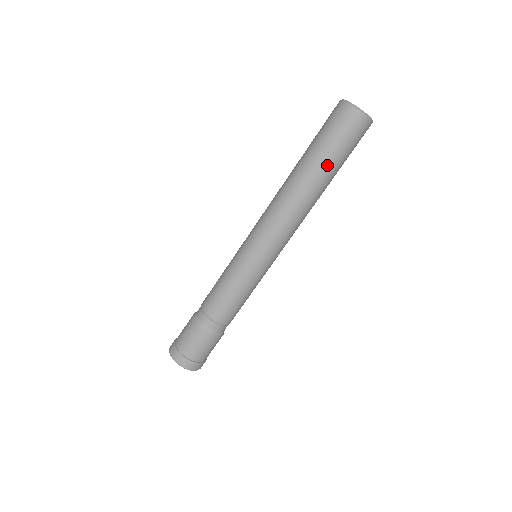
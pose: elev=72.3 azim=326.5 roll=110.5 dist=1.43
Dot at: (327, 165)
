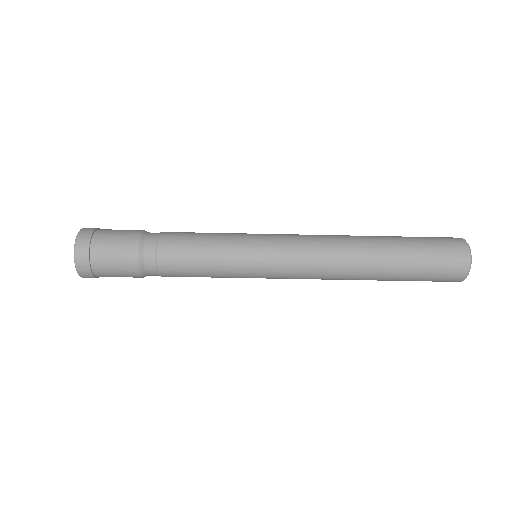
Dot at: (398, 278)
